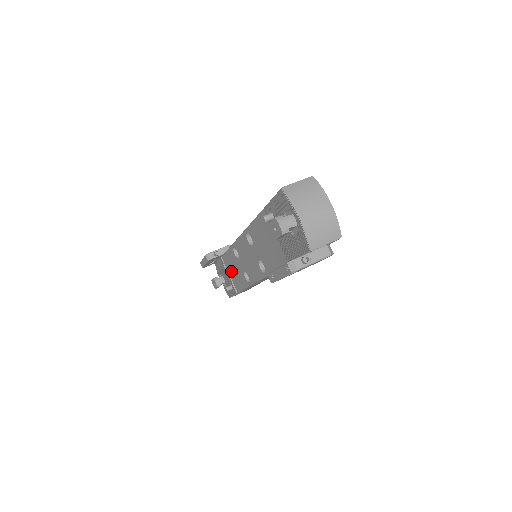
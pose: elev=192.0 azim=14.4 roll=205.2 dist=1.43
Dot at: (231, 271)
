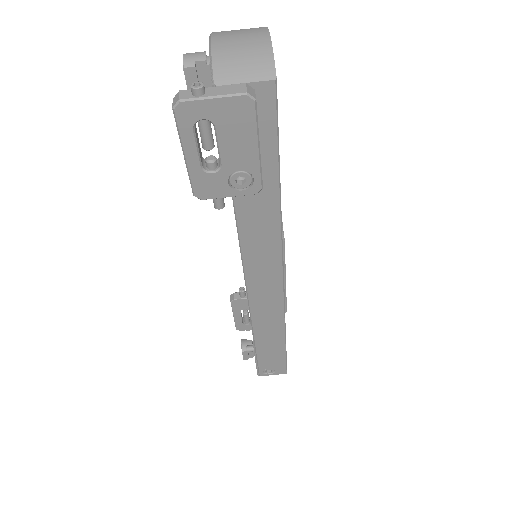
Dot at: occluded
